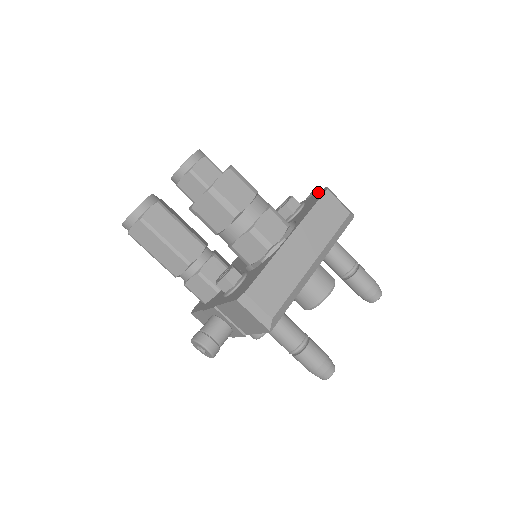
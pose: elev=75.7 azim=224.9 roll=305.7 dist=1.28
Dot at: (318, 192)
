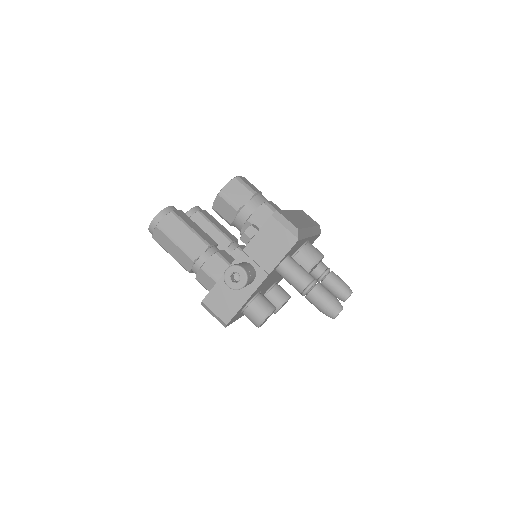
Dot at: occluded
